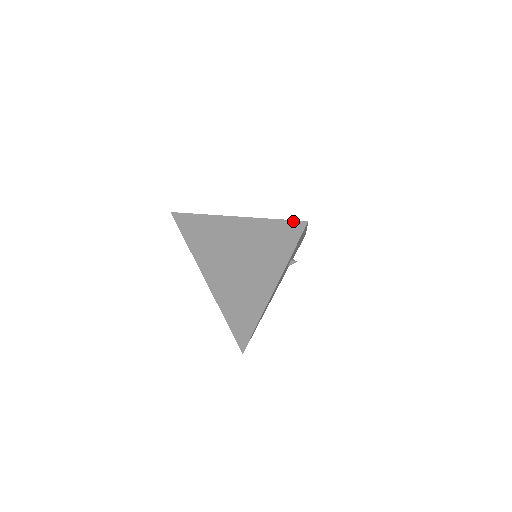
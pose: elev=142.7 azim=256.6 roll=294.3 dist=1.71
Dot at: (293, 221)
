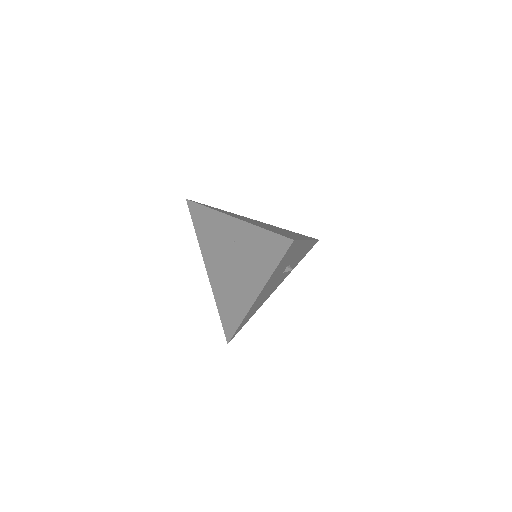
Dot at: (281, 236)
